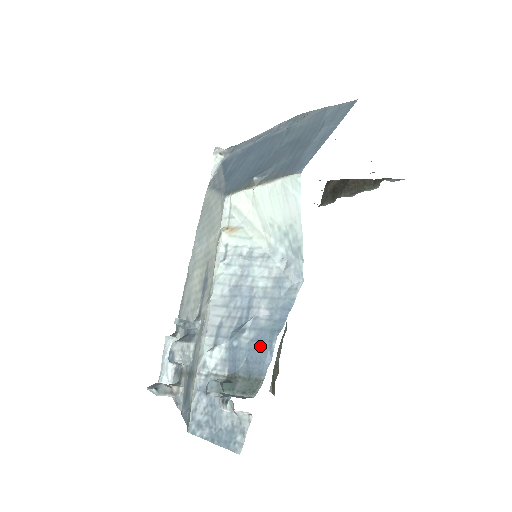
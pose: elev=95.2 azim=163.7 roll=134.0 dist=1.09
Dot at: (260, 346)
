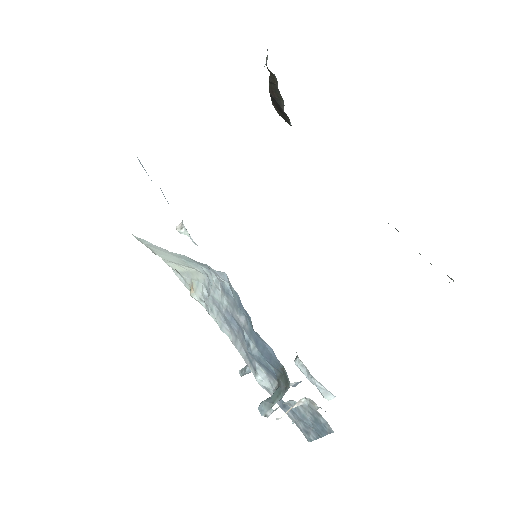
Dot at: (260, 345)
